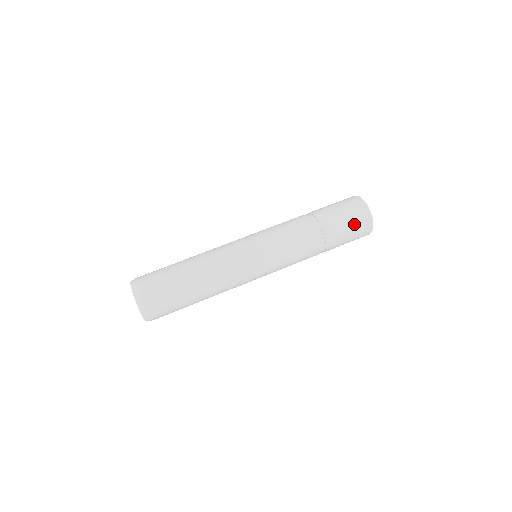
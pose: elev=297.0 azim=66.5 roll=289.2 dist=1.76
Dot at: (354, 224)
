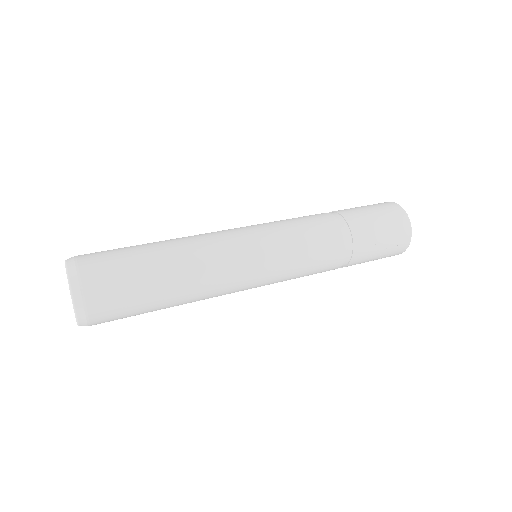
Dot at: (385, 218)
